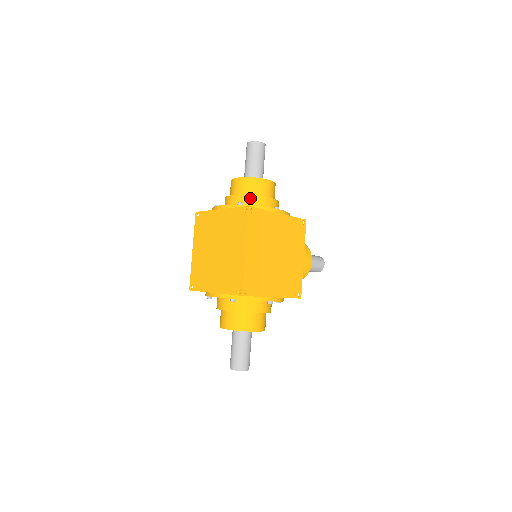
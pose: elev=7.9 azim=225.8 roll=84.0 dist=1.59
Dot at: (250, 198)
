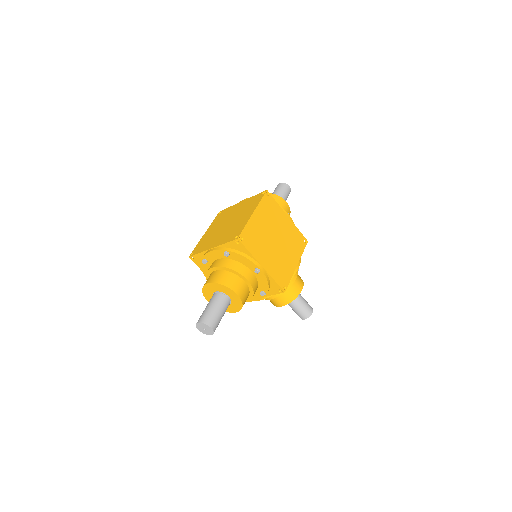
Dot at: occluded
